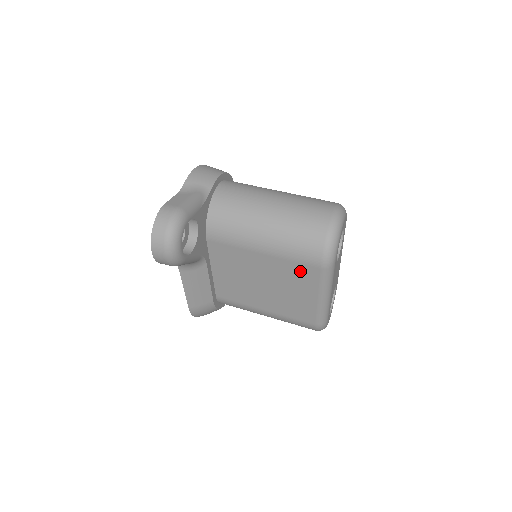
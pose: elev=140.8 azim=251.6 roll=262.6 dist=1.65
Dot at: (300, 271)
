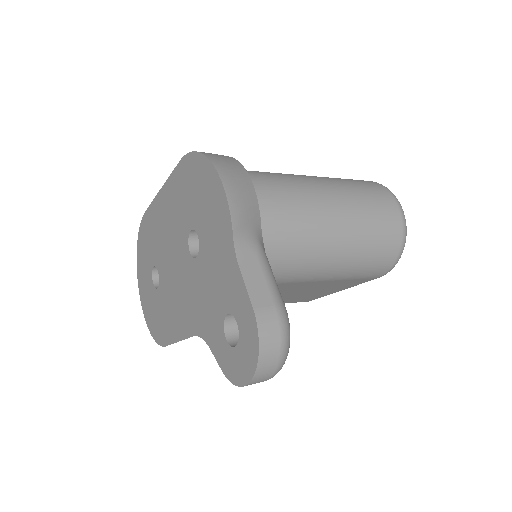
Dot at: (347, 283)
